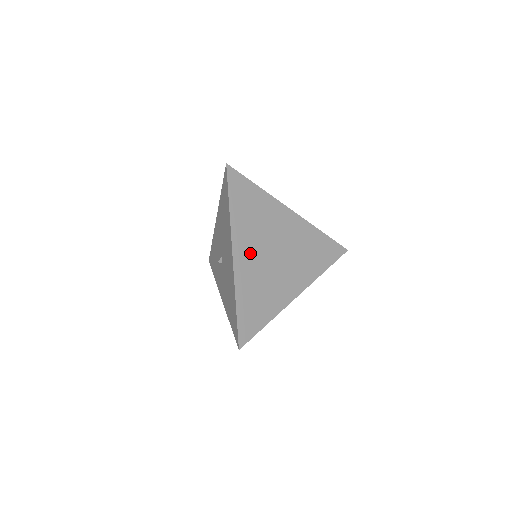
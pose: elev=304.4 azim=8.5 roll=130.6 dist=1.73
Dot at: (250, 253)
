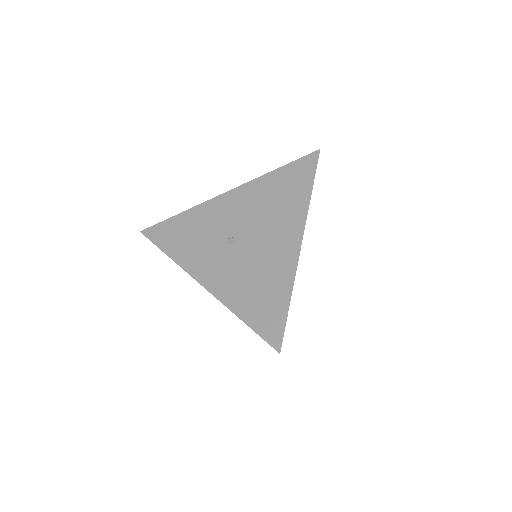
Dot at: occluded
